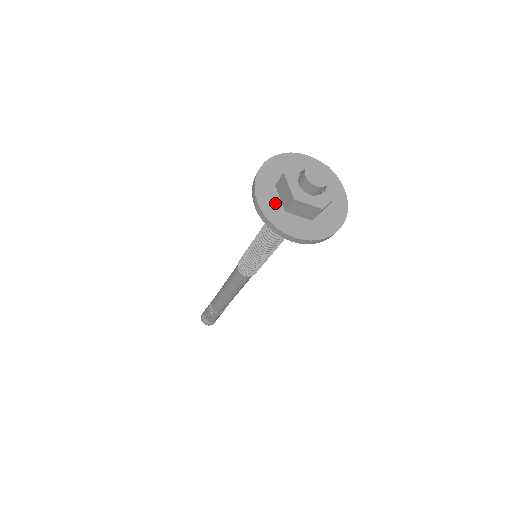
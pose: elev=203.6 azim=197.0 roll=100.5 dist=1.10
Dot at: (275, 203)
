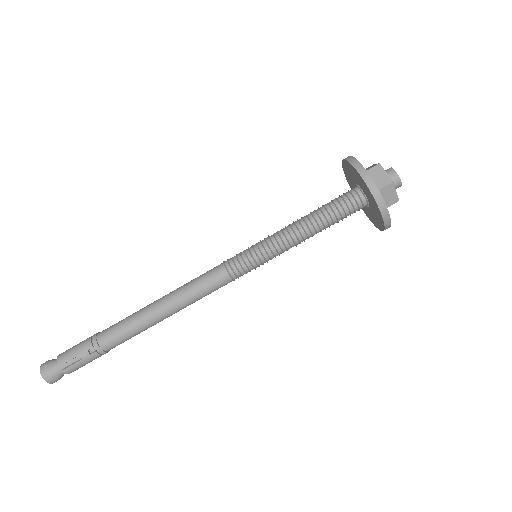
Dot at: occluded
